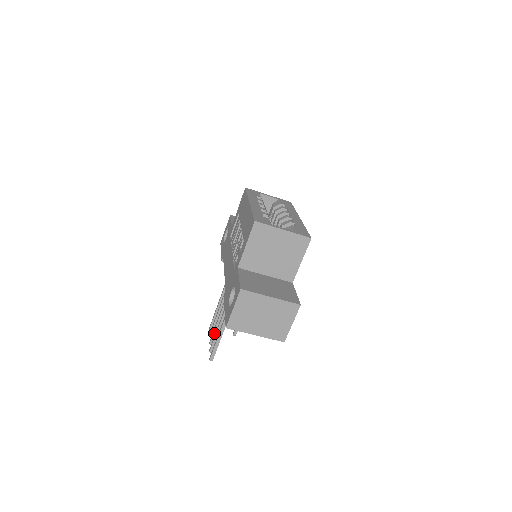
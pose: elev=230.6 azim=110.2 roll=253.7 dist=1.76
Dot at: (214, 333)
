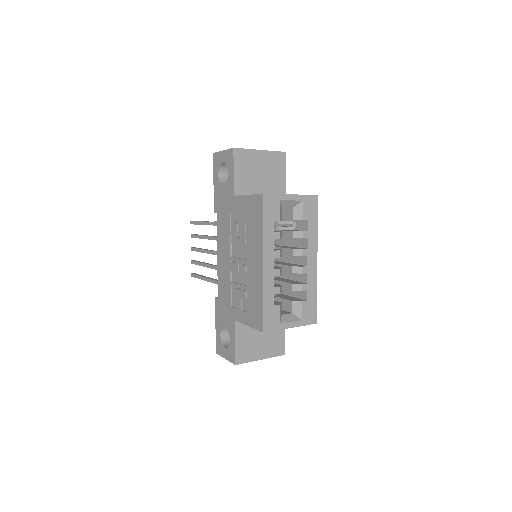
Dot at: (197, 251)
